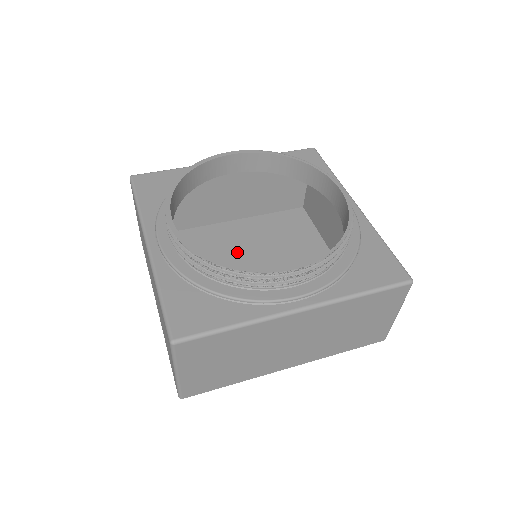
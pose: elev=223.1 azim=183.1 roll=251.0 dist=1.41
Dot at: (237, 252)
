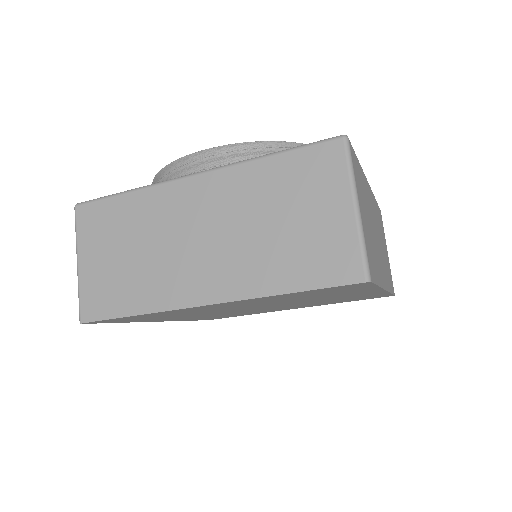
Dot at: occluded
